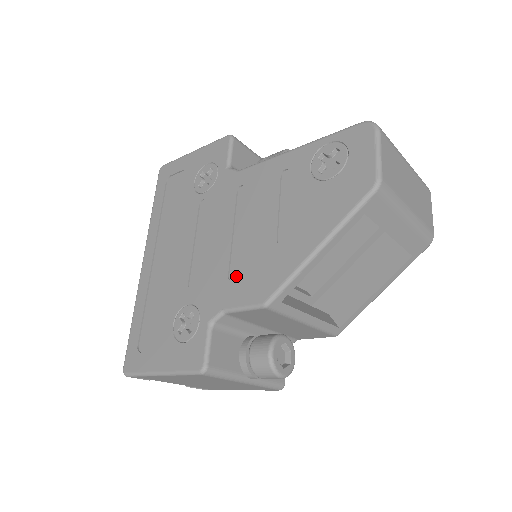
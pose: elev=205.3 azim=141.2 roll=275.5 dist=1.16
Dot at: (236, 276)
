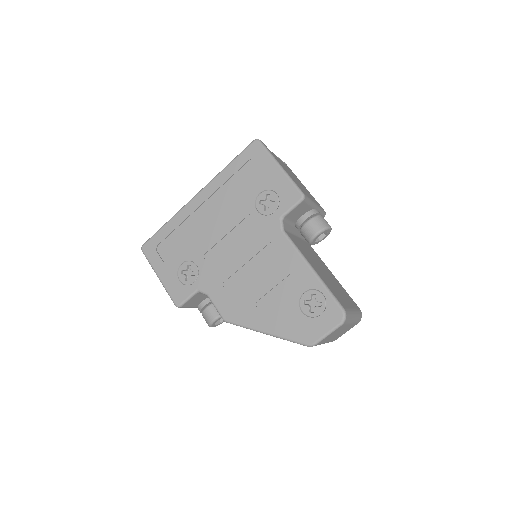
Dot at: (227, 288)
